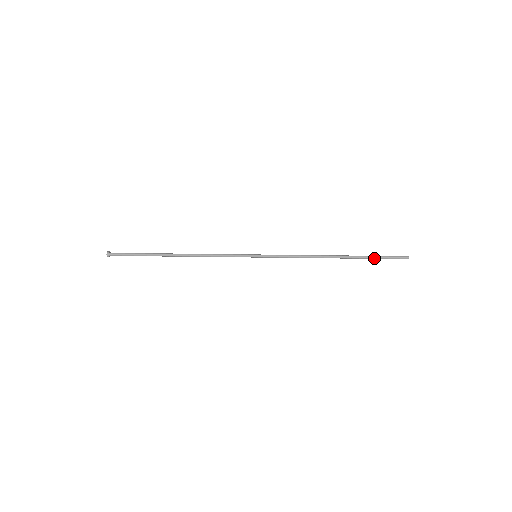
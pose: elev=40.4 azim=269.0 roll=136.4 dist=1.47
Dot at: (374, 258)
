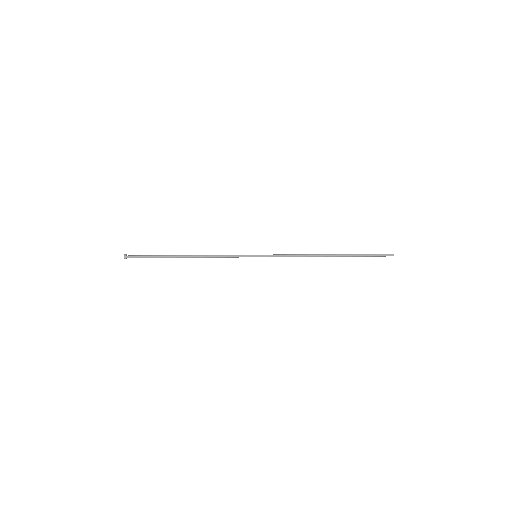
Dot at: (362, 255)
